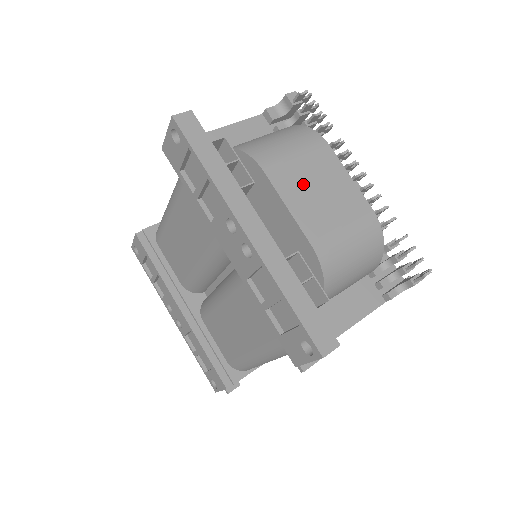
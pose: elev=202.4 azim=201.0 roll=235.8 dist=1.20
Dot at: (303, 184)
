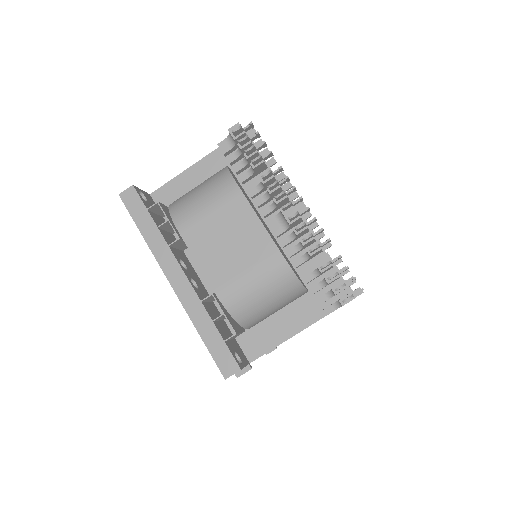
Dot at: (212, 237)
